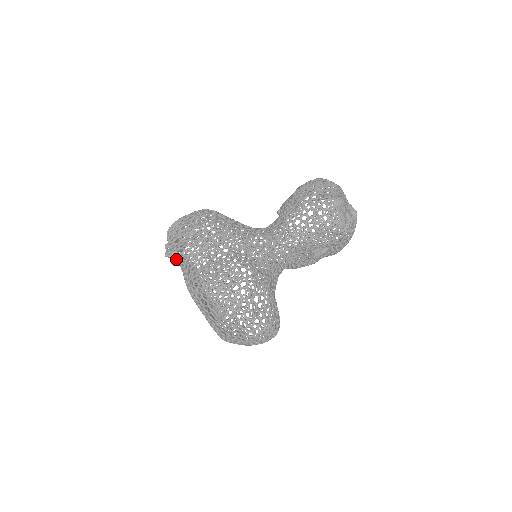
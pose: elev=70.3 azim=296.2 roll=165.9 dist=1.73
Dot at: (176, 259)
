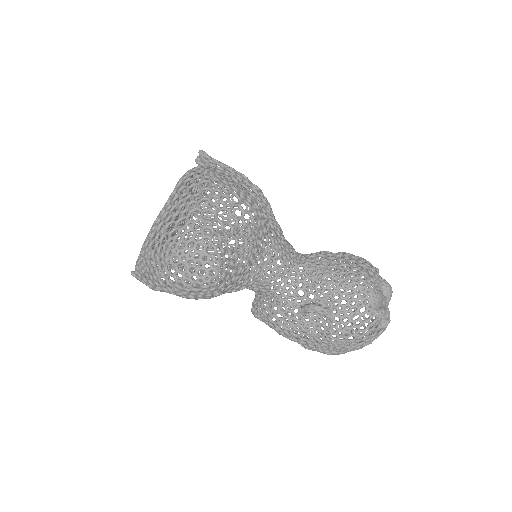
Dot at: (204, 160)
